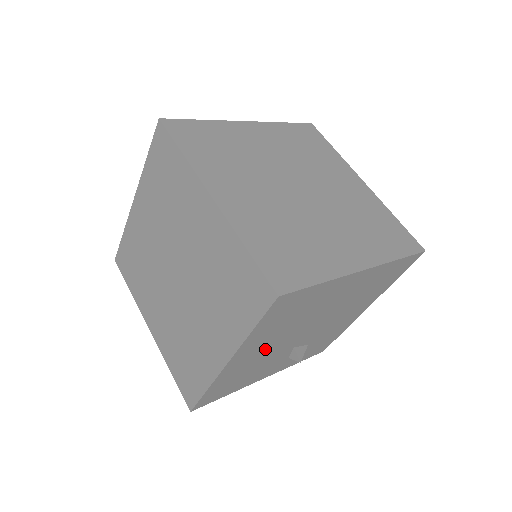
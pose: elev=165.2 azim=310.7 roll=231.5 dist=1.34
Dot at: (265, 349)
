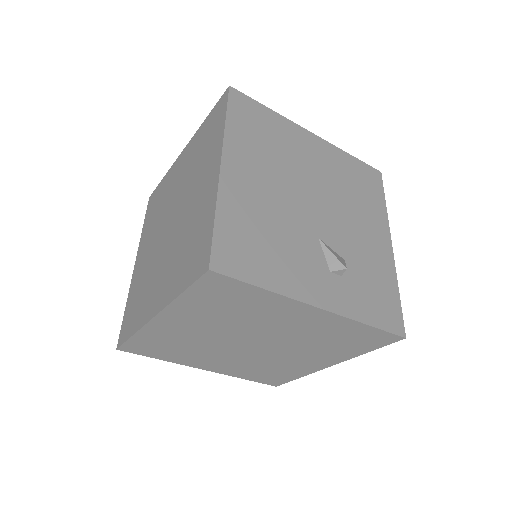
Dot at: (266, 187)
